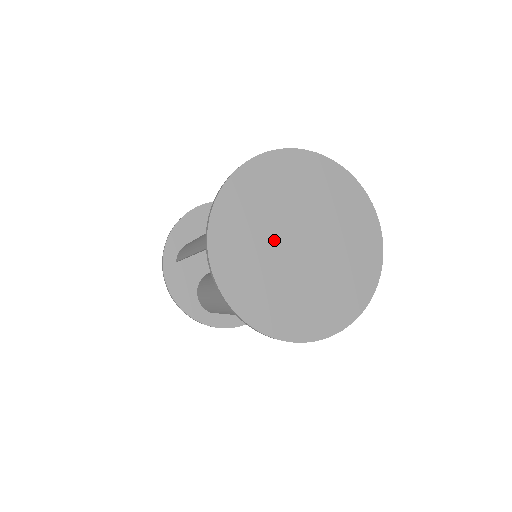
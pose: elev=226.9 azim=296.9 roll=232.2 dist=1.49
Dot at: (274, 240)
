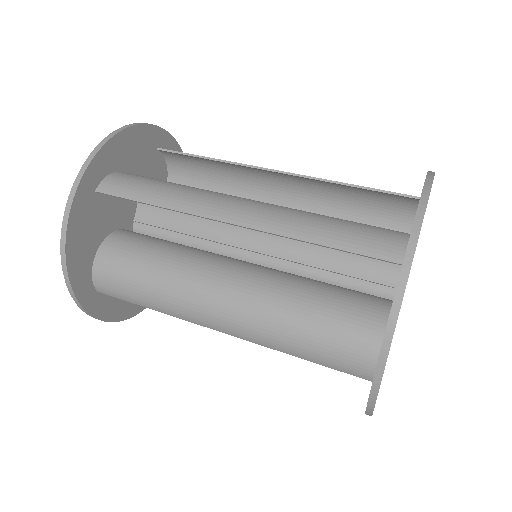
Dot at: occluded
